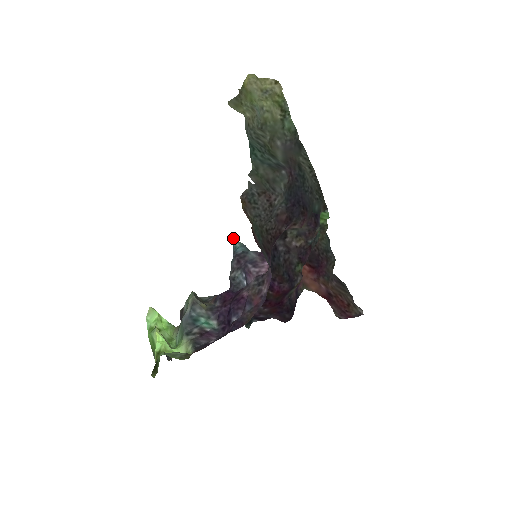
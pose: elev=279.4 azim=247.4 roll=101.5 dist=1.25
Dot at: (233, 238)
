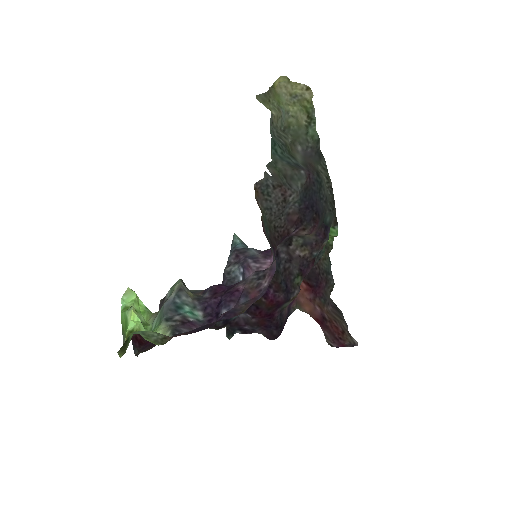
Dot at: (234, 234)
